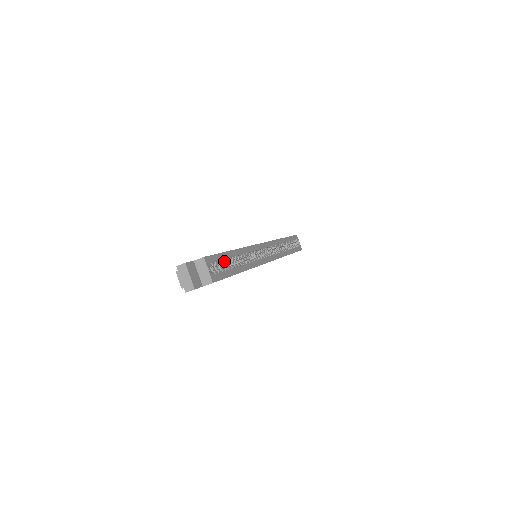
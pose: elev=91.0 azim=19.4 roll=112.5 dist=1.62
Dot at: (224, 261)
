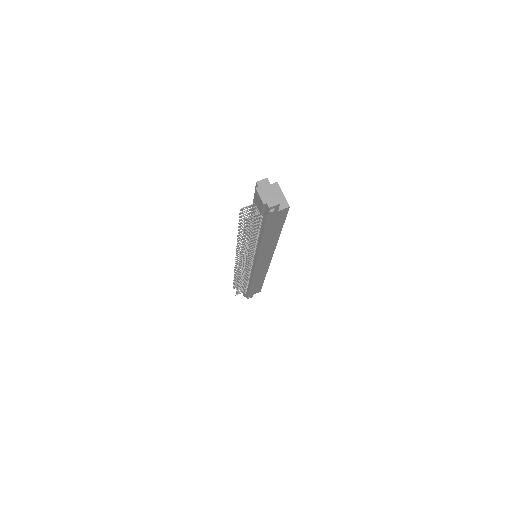
Dot at: occluded
